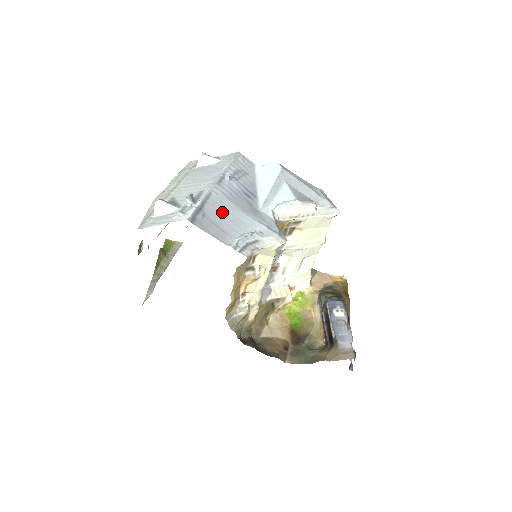
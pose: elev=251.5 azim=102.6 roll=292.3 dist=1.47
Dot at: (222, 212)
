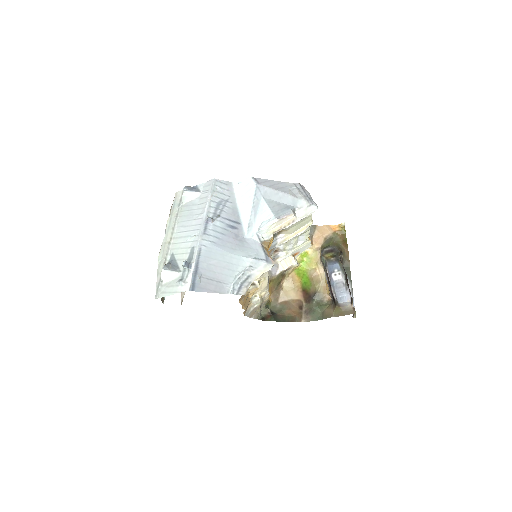
Dot at: (214, 264)
